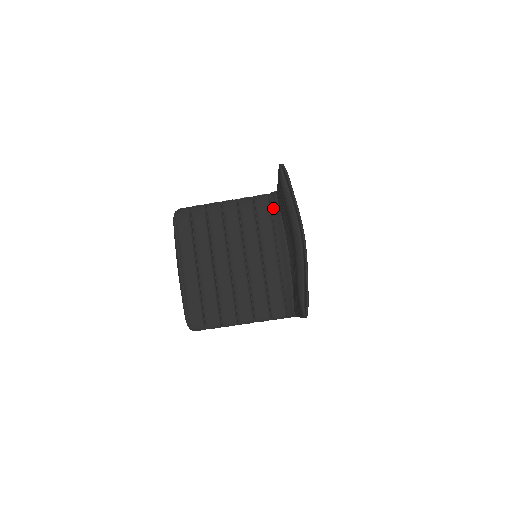
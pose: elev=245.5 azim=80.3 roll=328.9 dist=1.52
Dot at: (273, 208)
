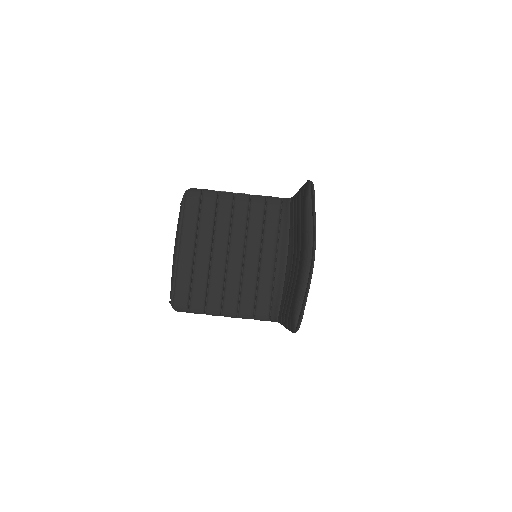
Dot at: (283, 213)
